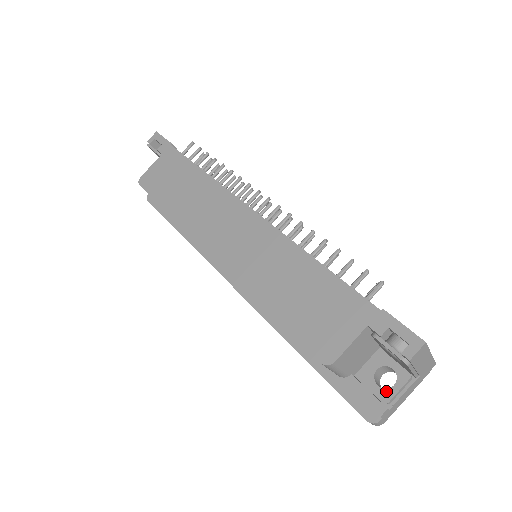
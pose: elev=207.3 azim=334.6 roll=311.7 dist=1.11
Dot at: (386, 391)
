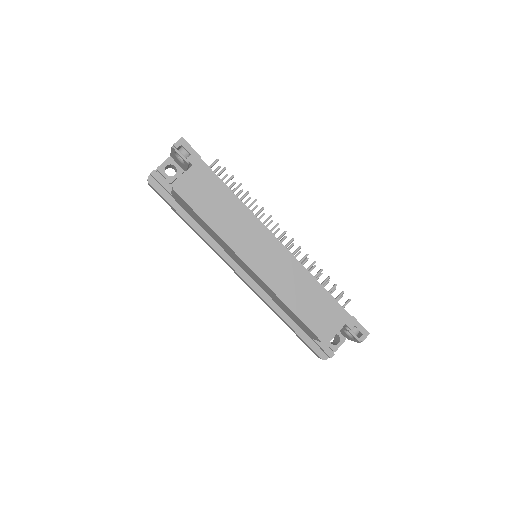
Dot at: (335, 346)
